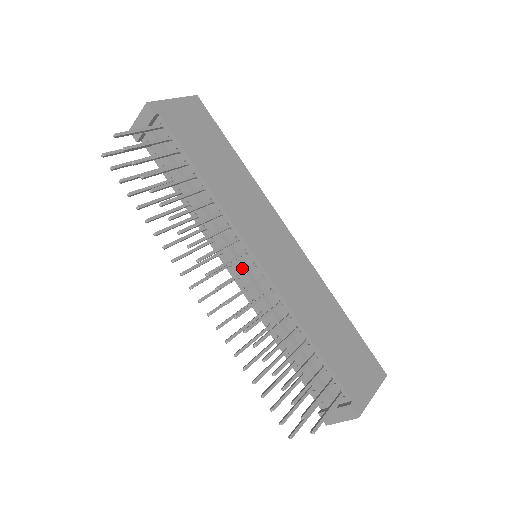
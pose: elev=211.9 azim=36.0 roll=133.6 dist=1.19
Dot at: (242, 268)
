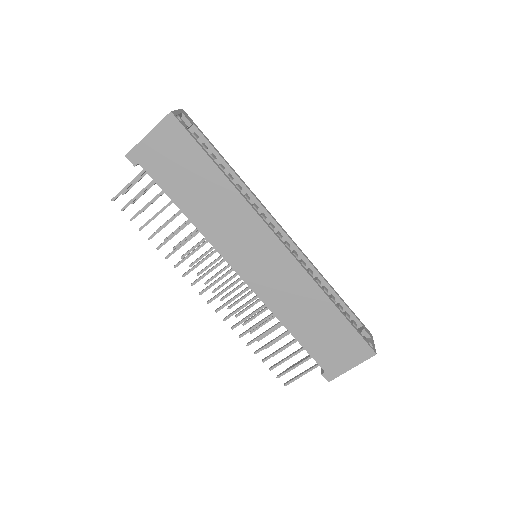
Dot at: occluded
